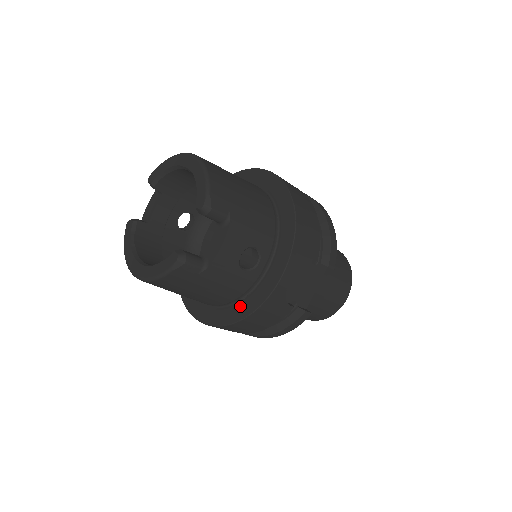
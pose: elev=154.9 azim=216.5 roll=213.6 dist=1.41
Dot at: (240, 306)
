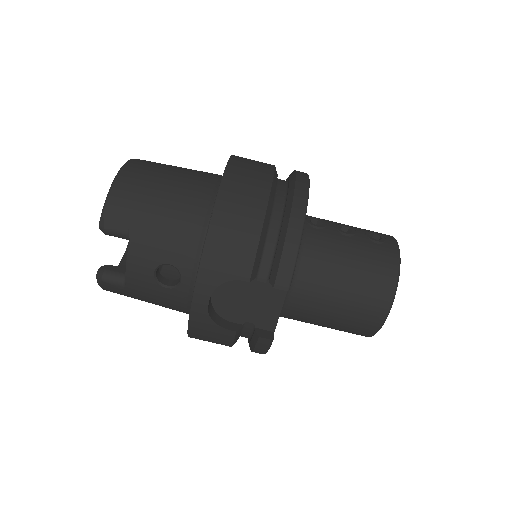
Dot at: occluded
